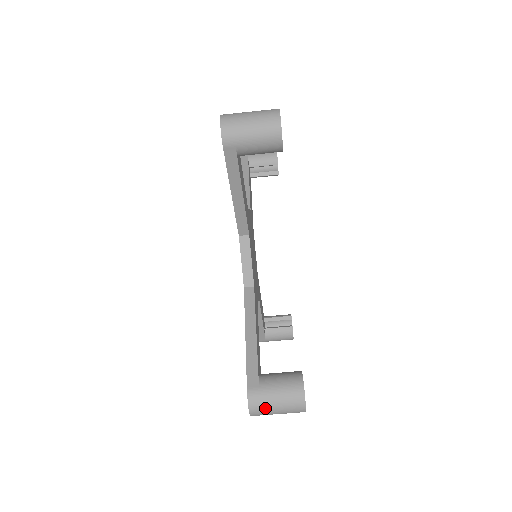
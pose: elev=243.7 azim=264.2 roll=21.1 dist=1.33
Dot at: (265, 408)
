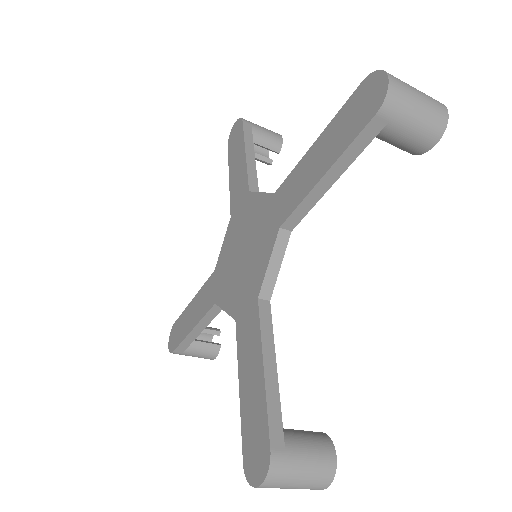
Dot at: occluded
